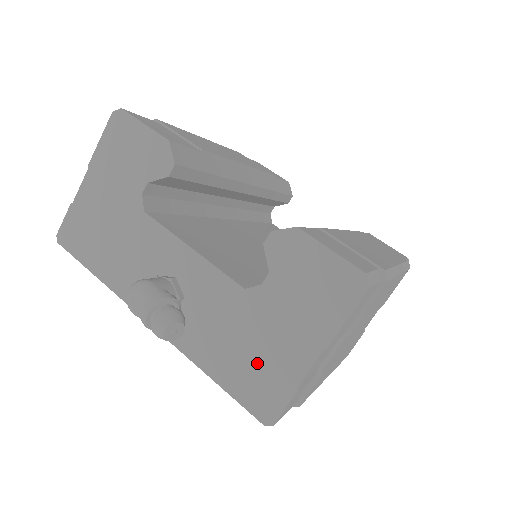
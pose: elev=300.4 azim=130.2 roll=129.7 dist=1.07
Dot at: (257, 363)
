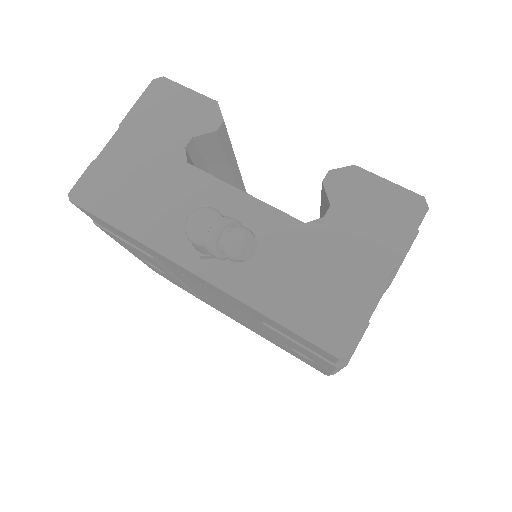
Dot at: (324, 293)
